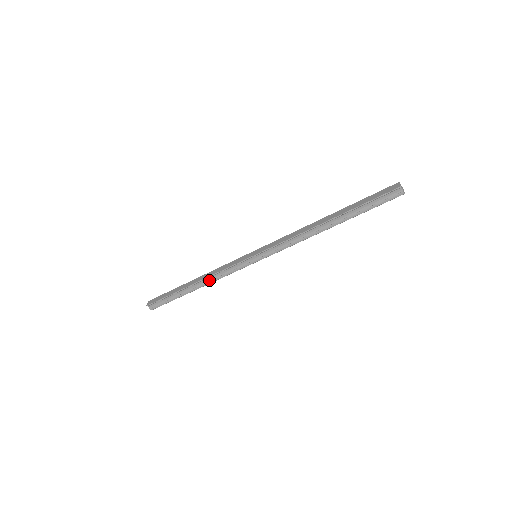
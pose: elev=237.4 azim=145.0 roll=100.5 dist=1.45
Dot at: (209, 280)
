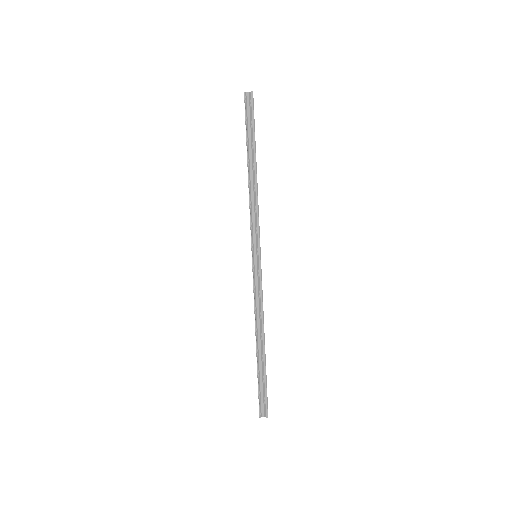
Dot at: (260, 321)
